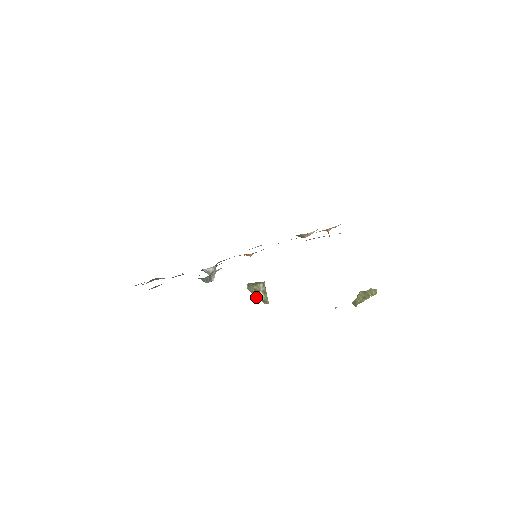
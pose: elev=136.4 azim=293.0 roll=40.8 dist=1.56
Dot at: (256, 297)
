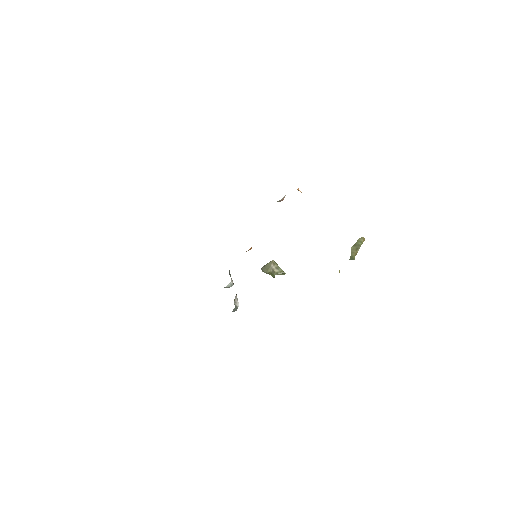
Dot at: (274, 276)
